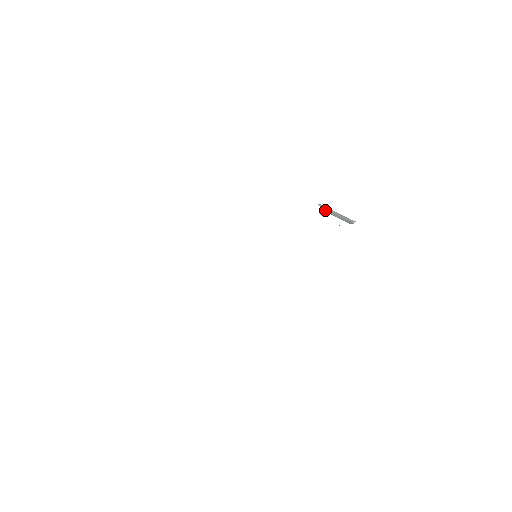
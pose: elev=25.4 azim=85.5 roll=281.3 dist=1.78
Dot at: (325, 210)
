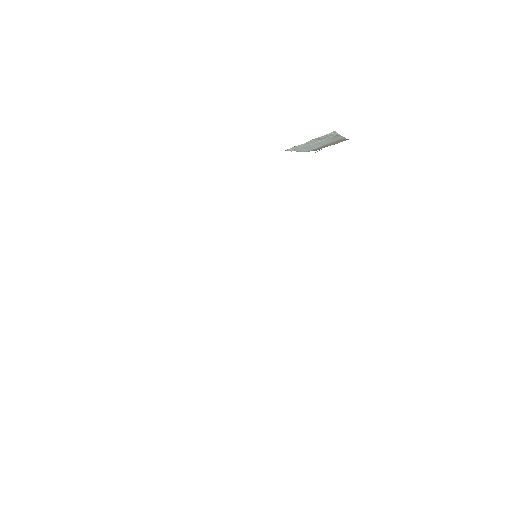
Dot at: (307, 150)
